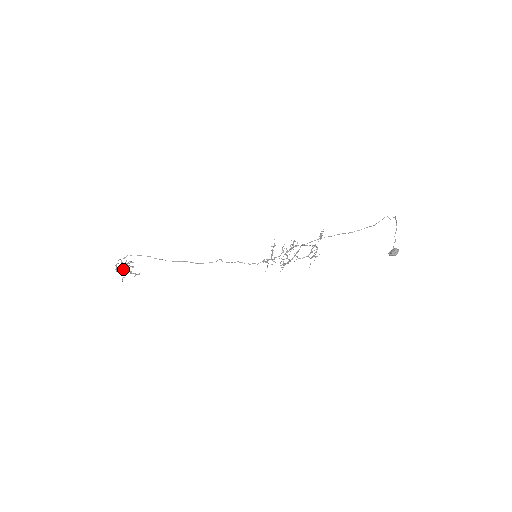
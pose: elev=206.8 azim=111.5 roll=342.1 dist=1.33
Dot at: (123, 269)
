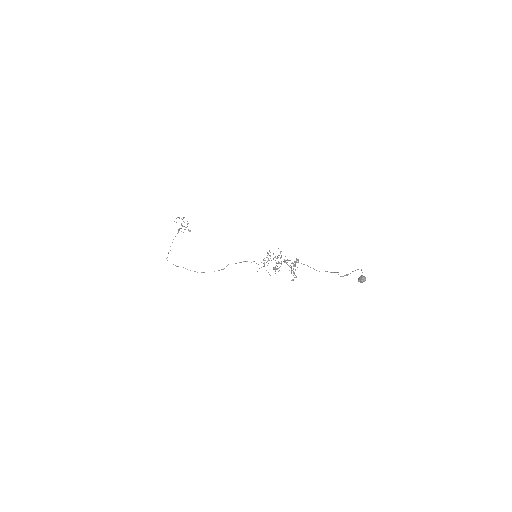
Dot at: (180, 228)
